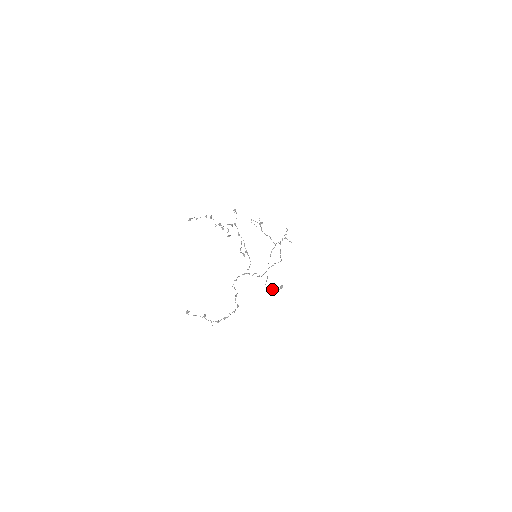
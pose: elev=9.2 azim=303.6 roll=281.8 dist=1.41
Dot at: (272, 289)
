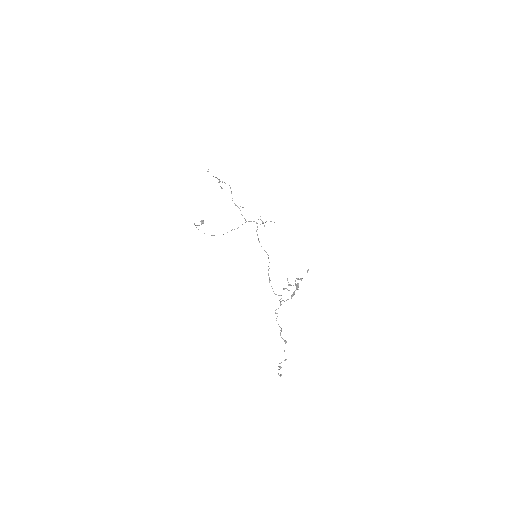
Dot at: (195, 225)
